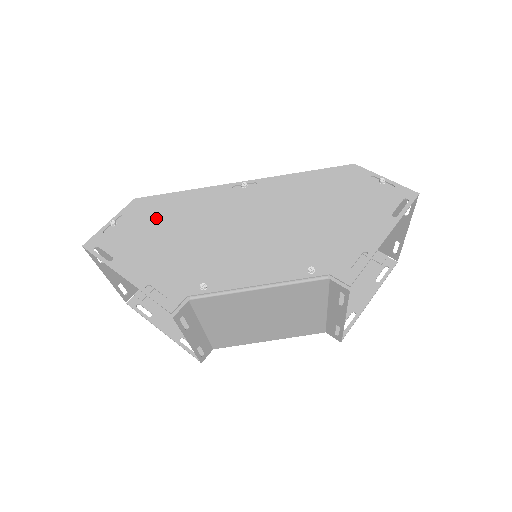
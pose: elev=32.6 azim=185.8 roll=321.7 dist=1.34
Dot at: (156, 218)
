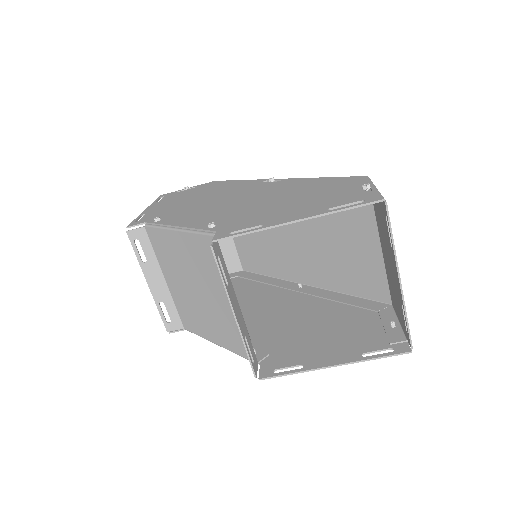
Dot at: (205, 189)
